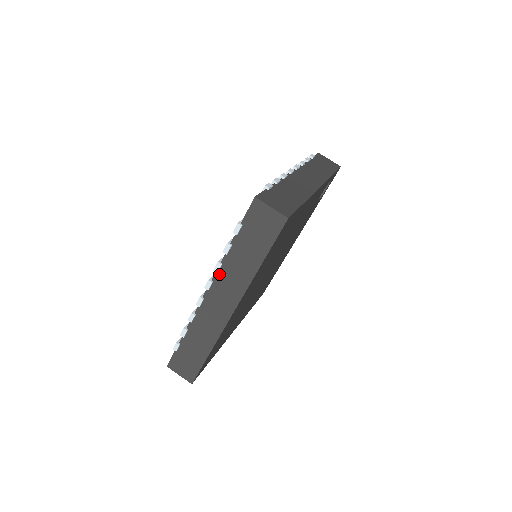
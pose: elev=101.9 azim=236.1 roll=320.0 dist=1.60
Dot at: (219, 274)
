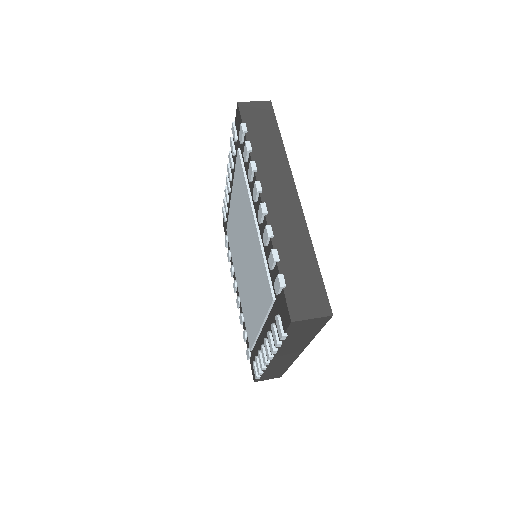
Dot at: (259, 173)
